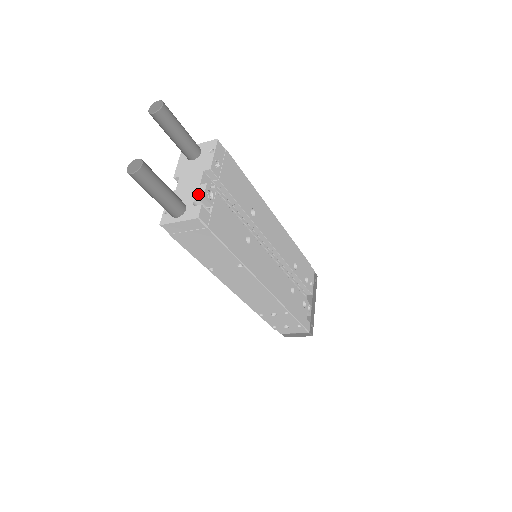
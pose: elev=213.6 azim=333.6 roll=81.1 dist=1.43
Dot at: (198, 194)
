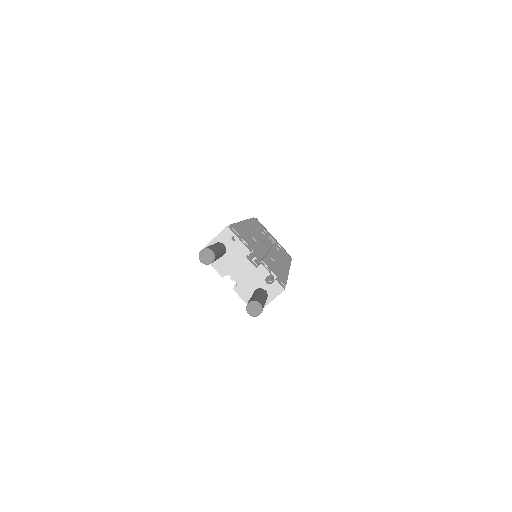
Dot at: (263, 275)
